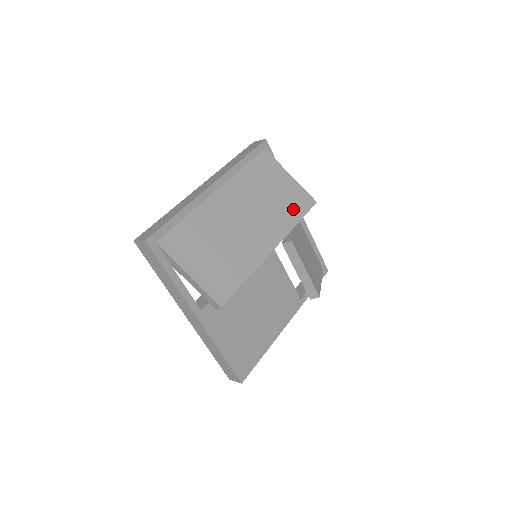
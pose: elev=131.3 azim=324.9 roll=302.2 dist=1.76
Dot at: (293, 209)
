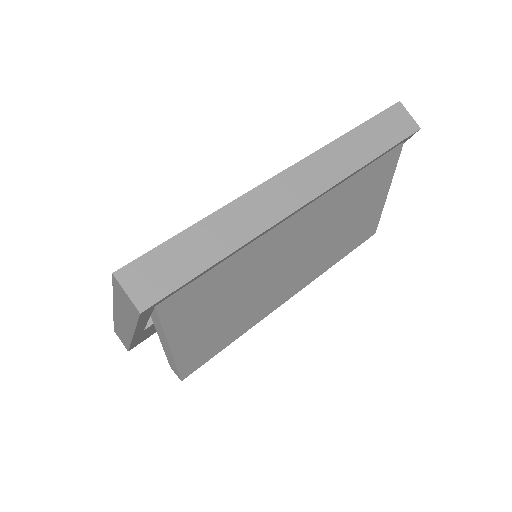
Dot at: (349, 243)
